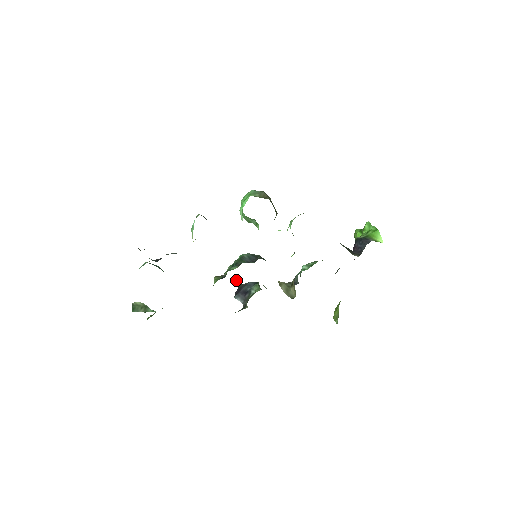
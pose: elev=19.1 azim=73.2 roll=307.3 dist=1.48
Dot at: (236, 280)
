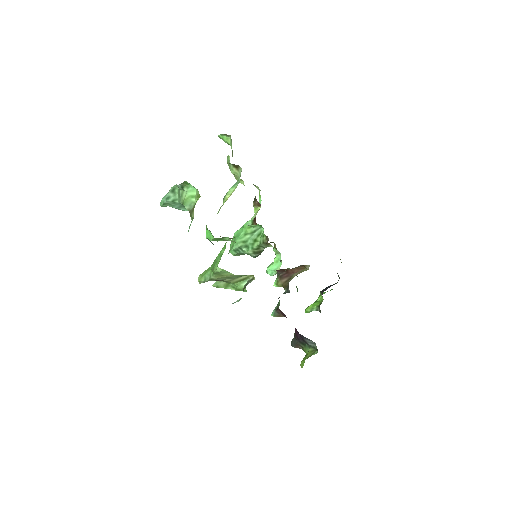
Dot at: occluded
